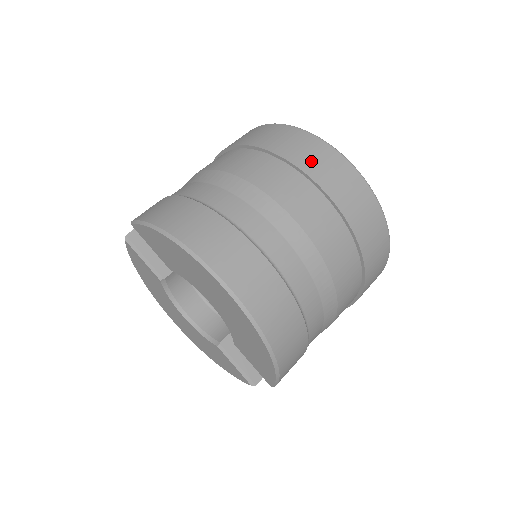
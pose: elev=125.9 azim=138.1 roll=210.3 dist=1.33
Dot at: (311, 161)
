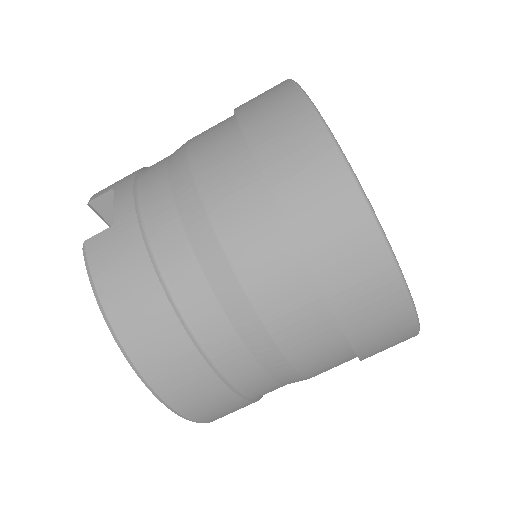
Dot at: (349, 288)
